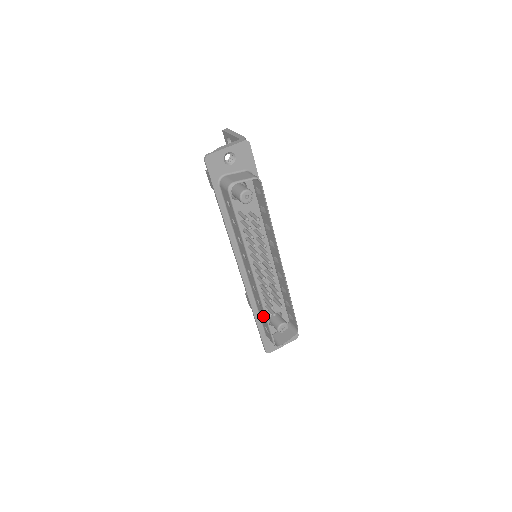
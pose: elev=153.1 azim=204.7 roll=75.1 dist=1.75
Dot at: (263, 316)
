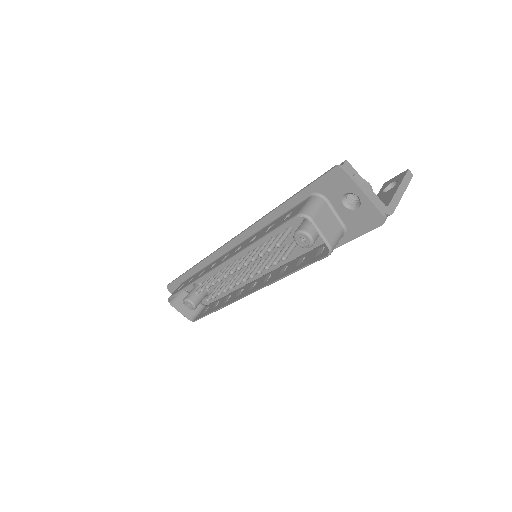
Dot at: occluded
